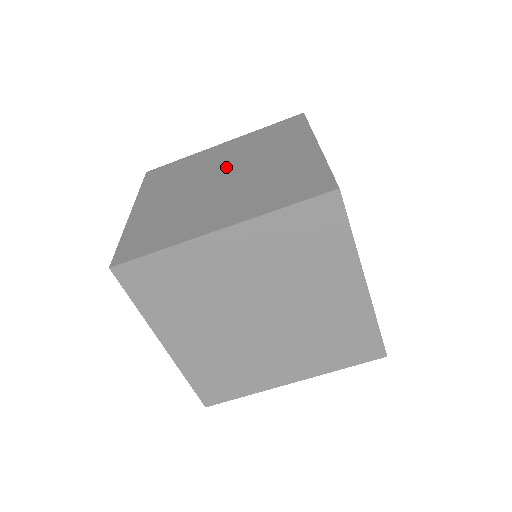
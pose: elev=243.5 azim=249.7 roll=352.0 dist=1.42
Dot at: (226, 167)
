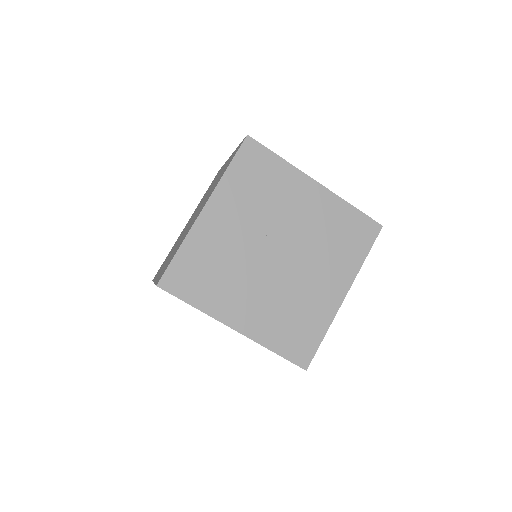
Dot at: (290, 239)
